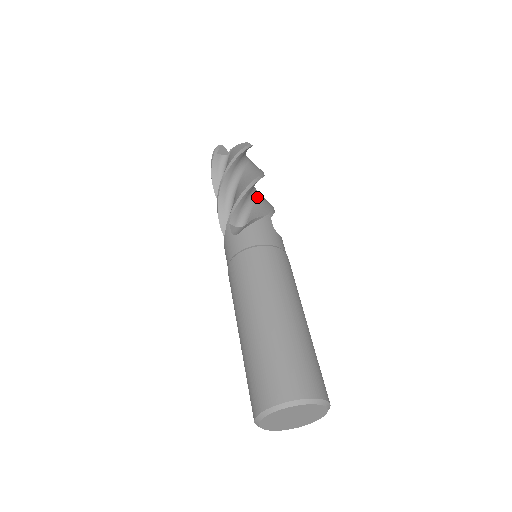
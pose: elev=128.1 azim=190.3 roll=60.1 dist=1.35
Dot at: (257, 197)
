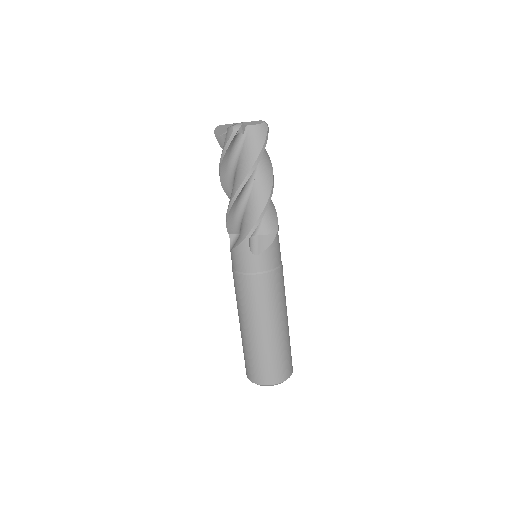
Dot at: occluded
